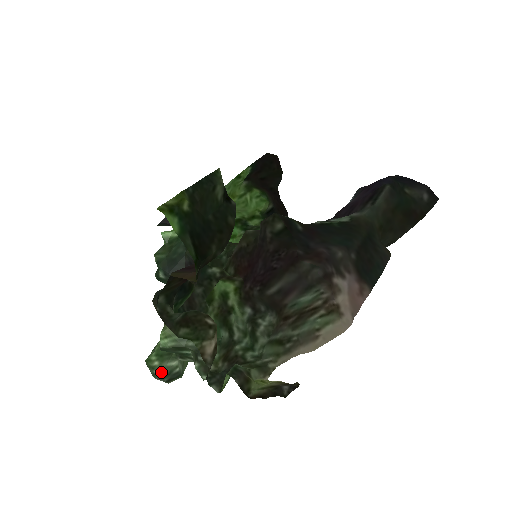
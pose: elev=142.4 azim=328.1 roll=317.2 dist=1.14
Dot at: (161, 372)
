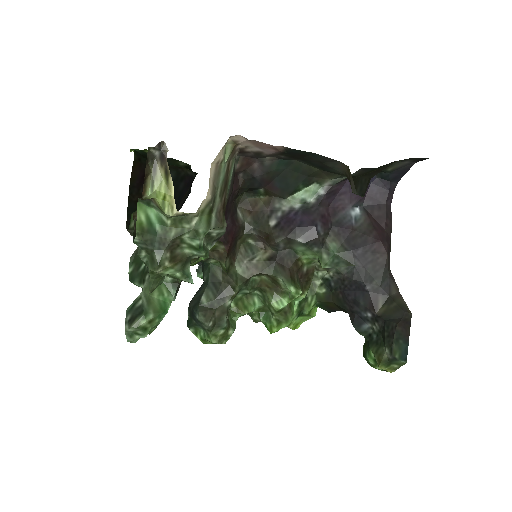
Dot at: (127, 311)
